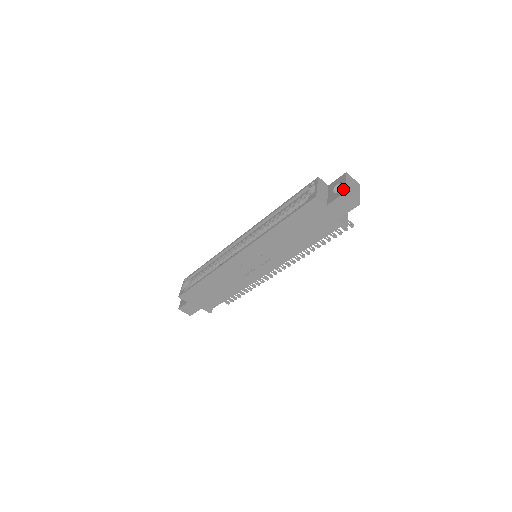
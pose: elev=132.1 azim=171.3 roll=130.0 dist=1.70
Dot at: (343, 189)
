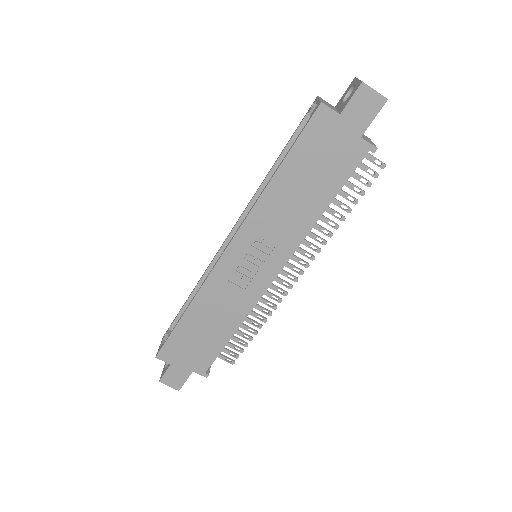
Dot at: (357, 84)
